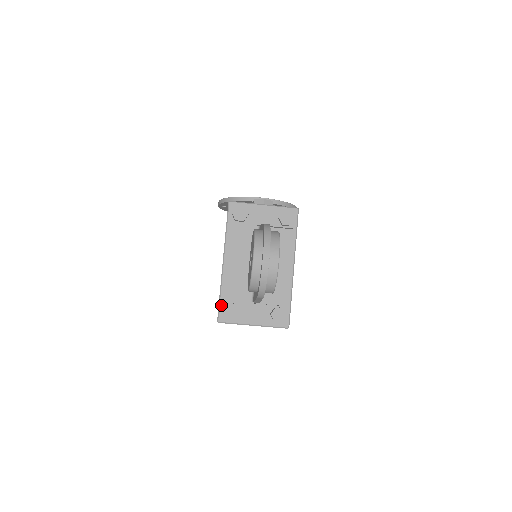
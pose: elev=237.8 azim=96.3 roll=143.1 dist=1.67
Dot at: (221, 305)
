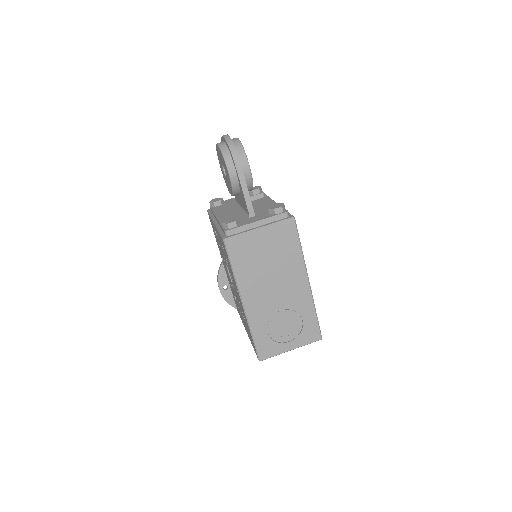
Dot at: (222, 233)
